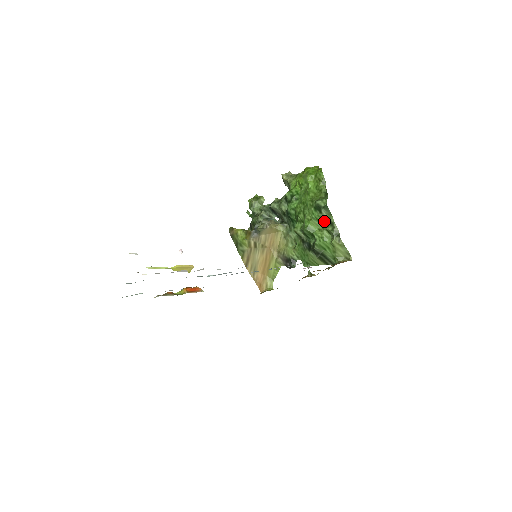
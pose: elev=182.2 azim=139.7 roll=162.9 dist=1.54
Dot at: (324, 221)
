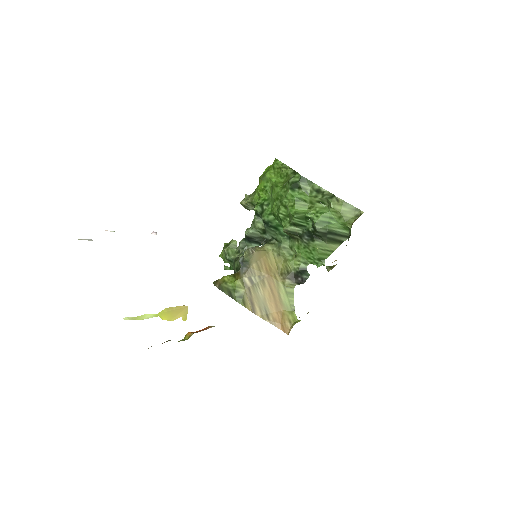
Dot at: (309, 195)
